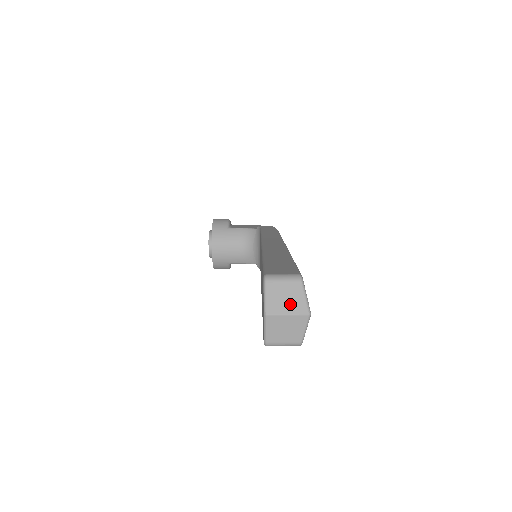
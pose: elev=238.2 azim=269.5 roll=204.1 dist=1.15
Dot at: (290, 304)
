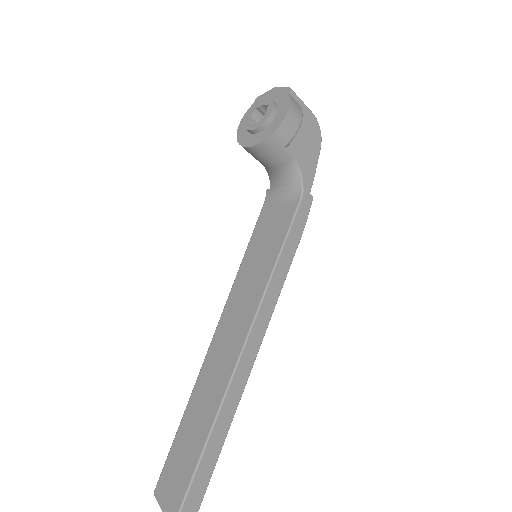
Dot at: out of frame
